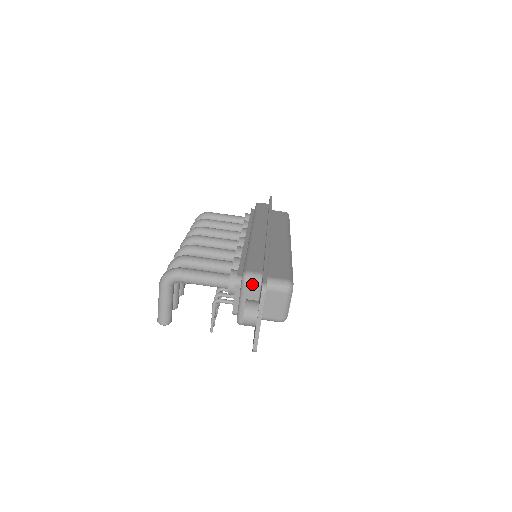
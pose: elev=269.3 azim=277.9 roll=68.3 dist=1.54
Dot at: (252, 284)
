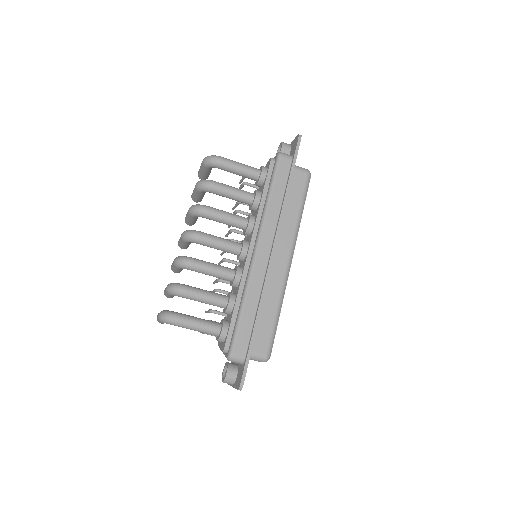
Dot at: (235, 362)
